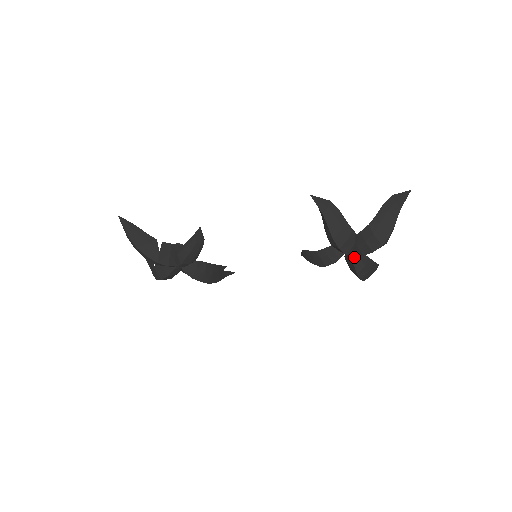
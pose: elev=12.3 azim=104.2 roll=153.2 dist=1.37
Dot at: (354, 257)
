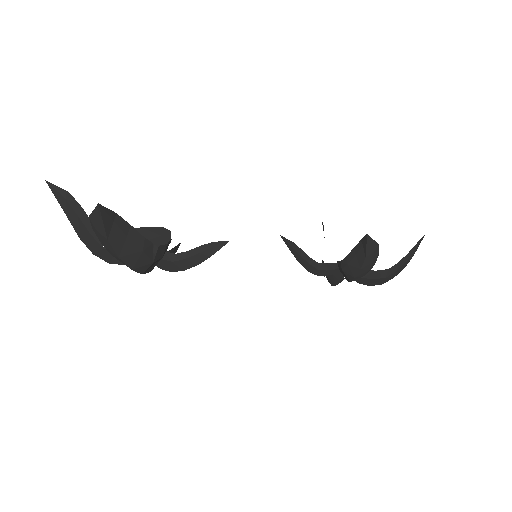
Dot at: occluded
